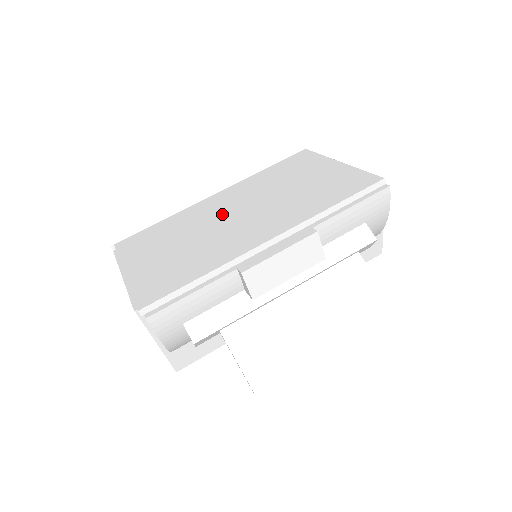
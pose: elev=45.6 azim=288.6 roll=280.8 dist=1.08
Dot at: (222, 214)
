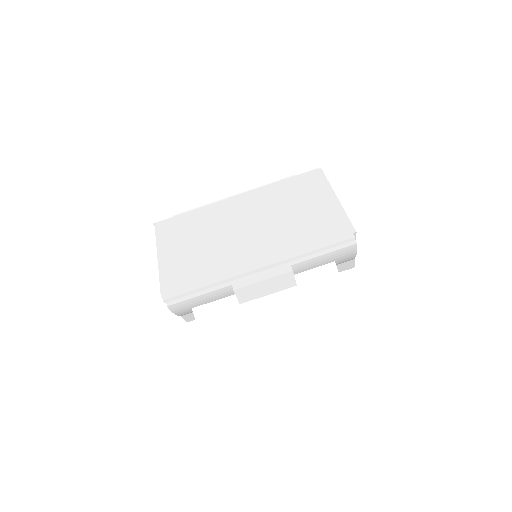
Dot at: (236, 224)
